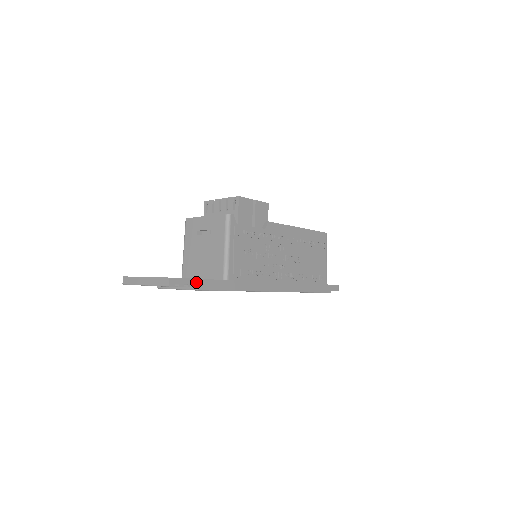
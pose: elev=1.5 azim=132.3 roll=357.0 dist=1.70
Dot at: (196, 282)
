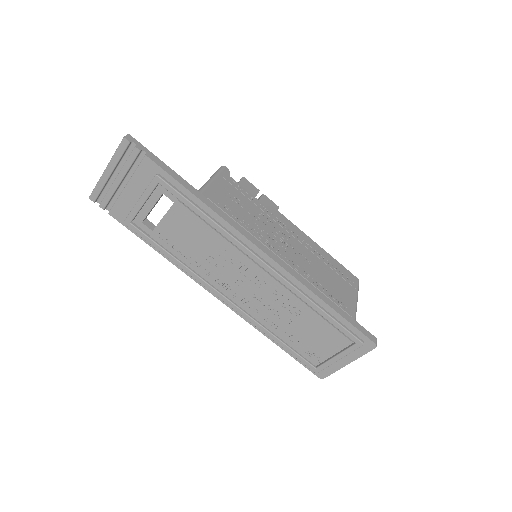
Dot at: (157, 160)
